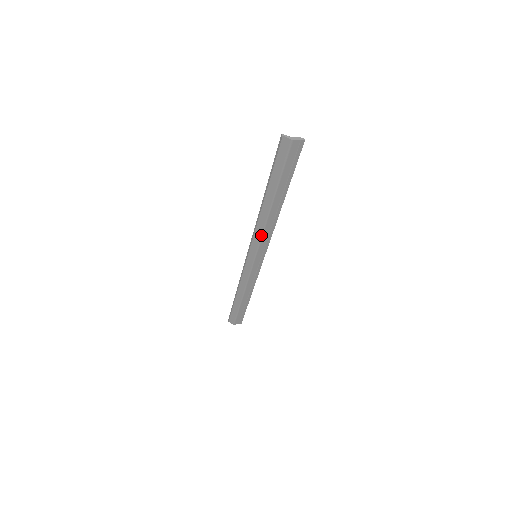
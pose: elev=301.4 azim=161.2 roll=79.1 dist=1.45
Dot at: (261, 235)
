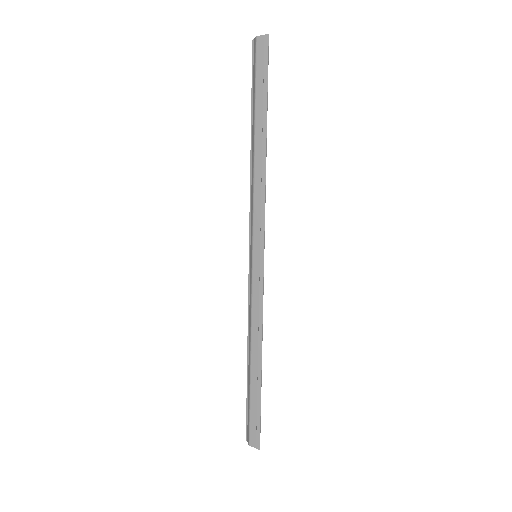
Dot at: (253, 205)
